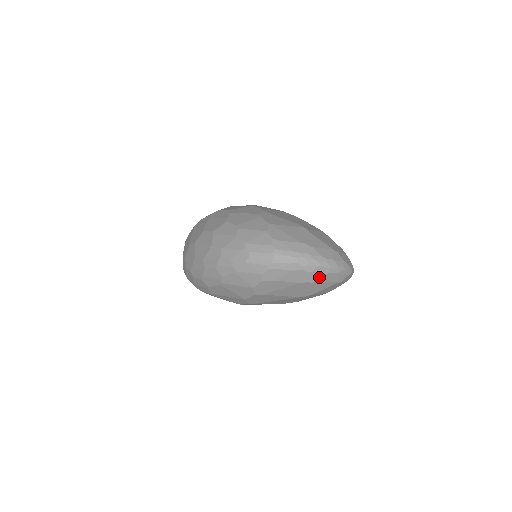
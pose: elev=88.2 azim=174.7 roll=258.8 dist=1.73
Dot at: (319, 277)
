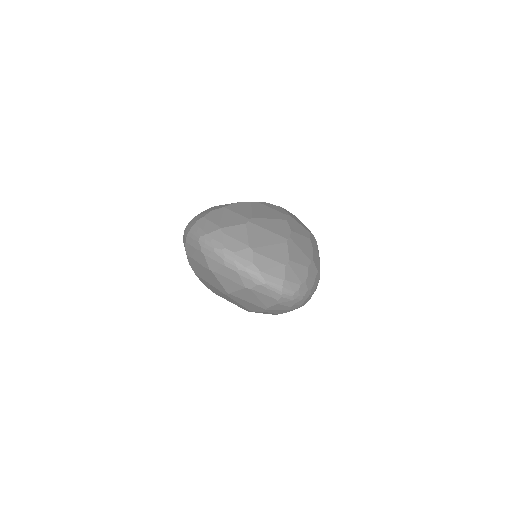
Dot at: (217, 267)
